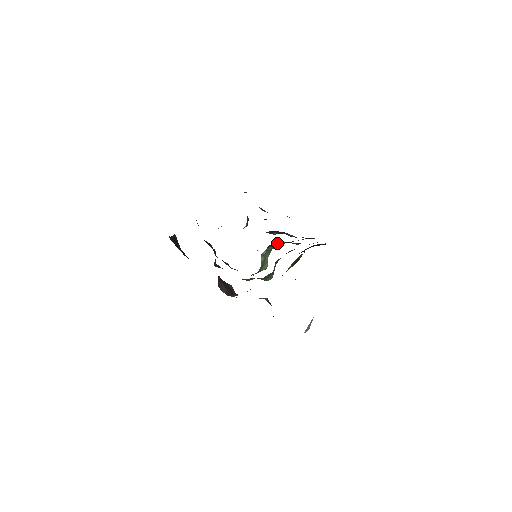
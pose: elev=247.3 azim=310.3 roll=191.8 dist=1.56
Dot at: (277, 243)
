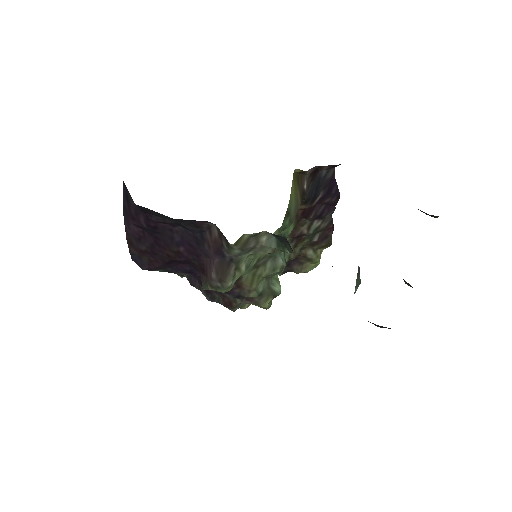
Dot at: (279, 231)
